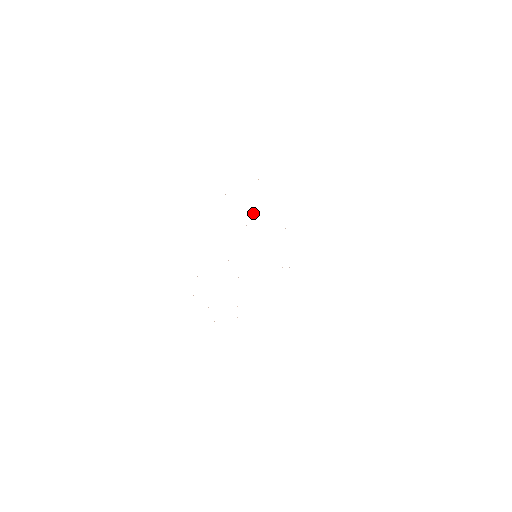
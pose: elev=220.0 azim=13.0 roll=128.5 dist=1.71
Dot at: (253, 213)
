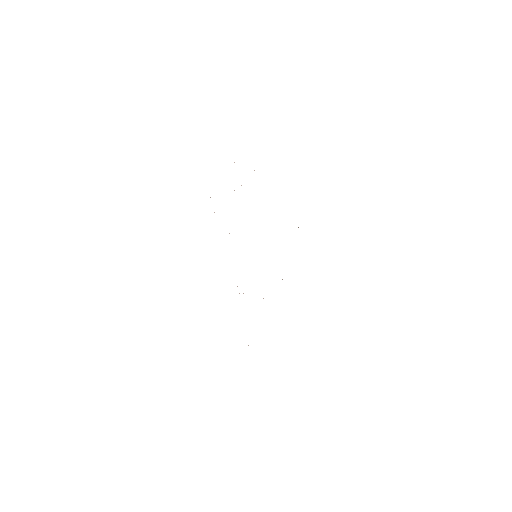
Dot at: occluded
